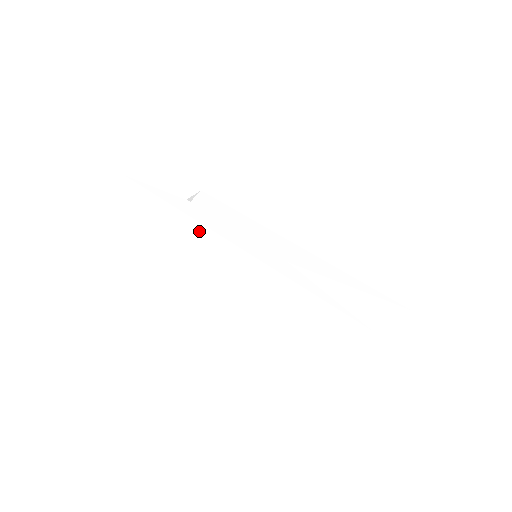
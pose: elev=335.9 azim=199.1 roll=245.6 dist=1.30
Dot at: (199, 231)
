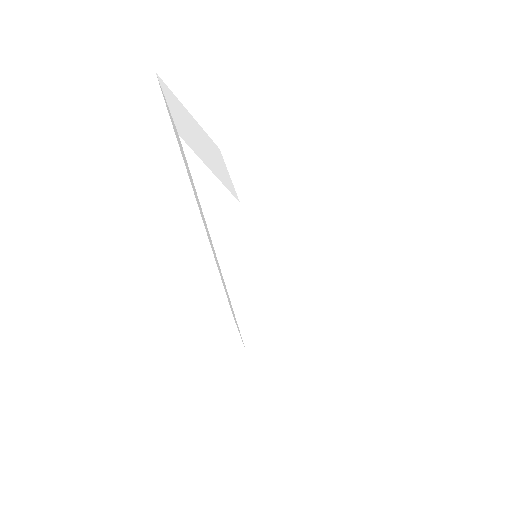
Dot at: occluded
